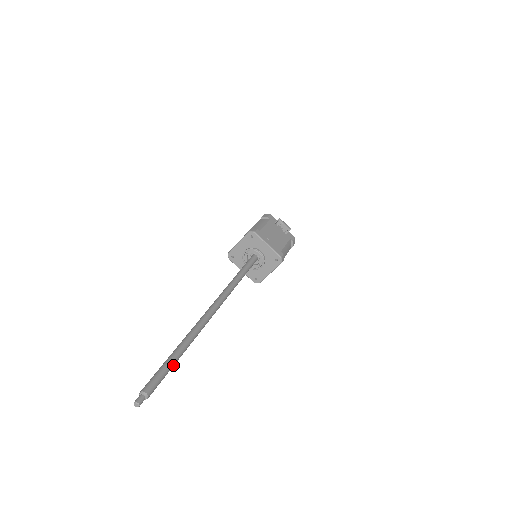
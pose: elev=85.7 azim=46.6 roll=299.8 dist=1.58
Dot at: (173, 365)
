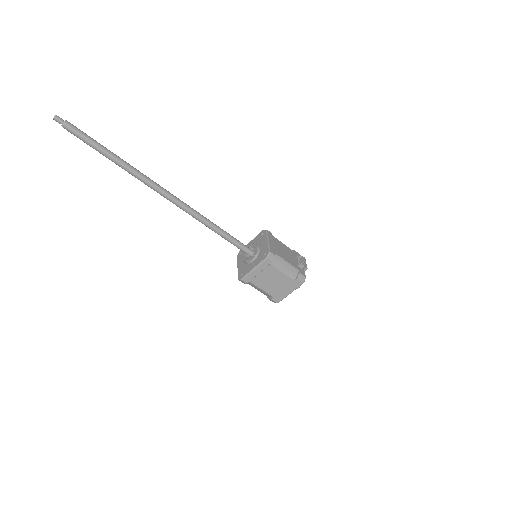
Dot at: (101, 149)
